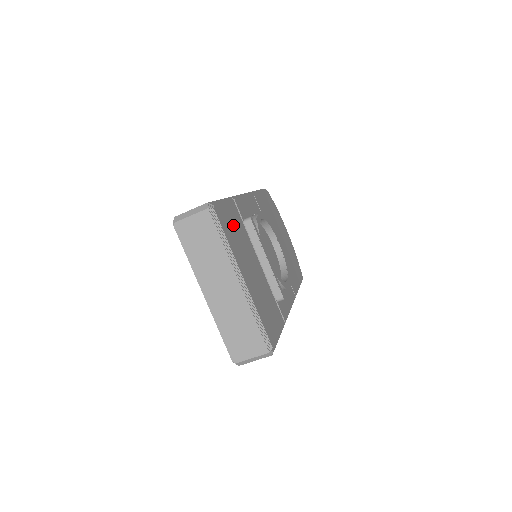
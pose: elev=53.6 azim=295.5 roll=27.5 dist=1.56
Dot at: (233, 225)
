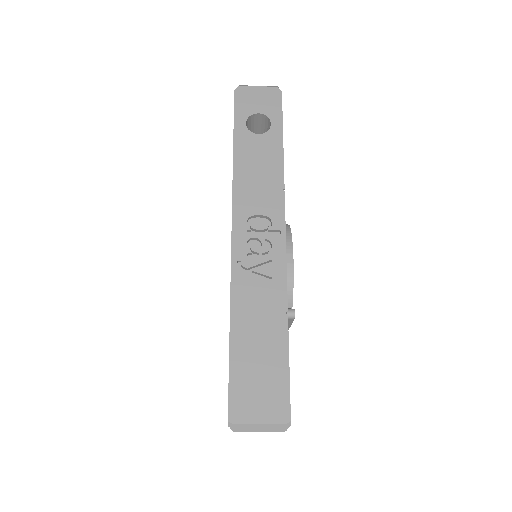
Dot at: occluded
